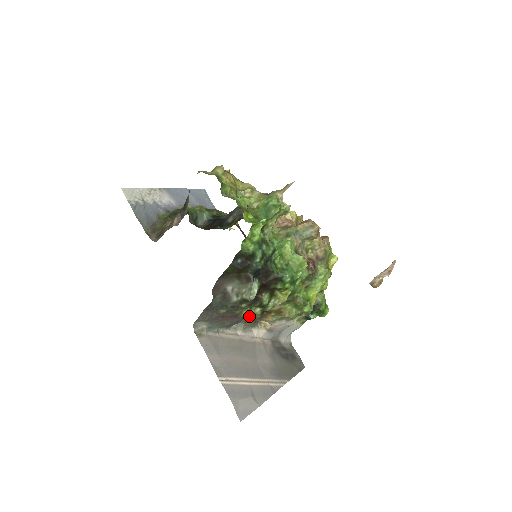
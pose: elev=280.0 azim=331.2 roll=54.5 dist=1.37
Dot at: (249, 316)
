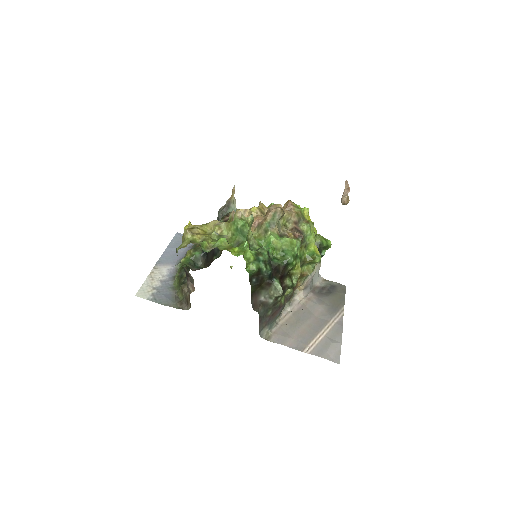
Dot at: (287, 297)
